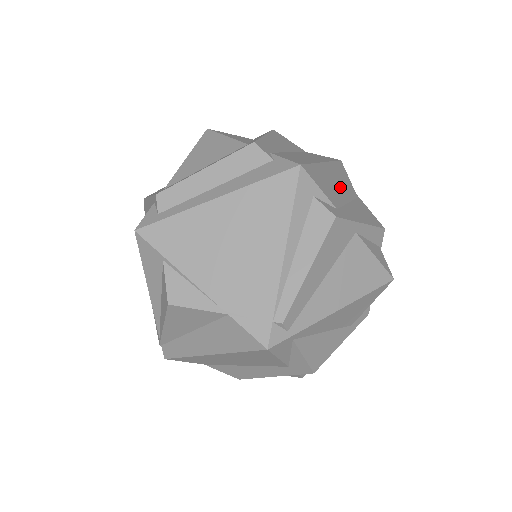
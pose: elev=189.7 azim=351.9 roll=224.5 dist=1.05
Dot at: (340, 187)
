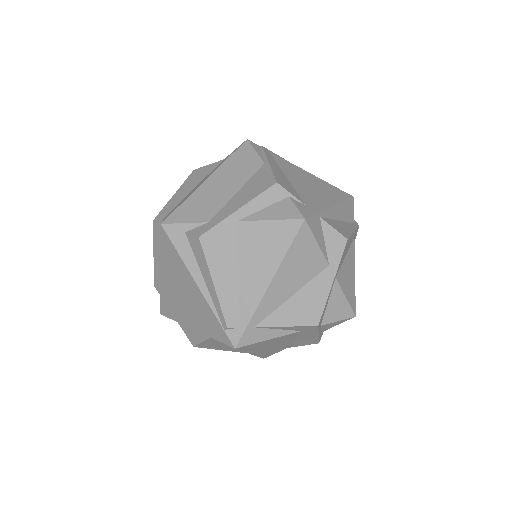
Dot at: (228, 184)
